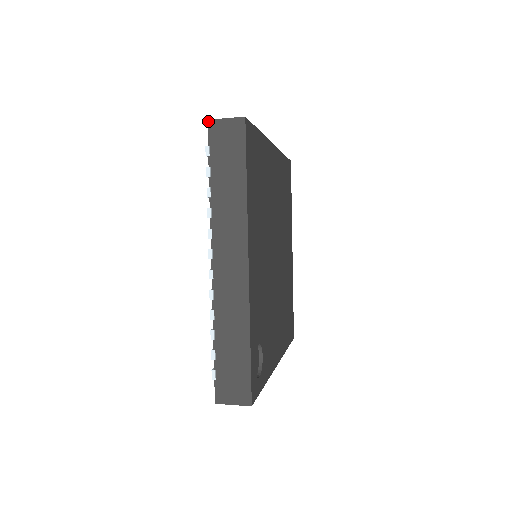
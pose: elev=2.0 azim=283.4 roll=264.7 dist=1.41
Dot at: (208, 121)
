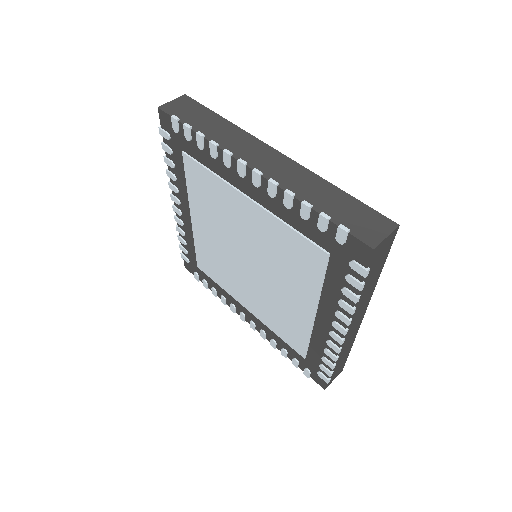
Dot at: (374, 250)
